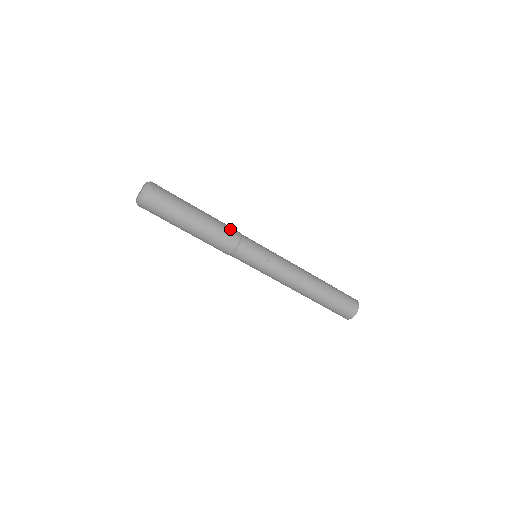
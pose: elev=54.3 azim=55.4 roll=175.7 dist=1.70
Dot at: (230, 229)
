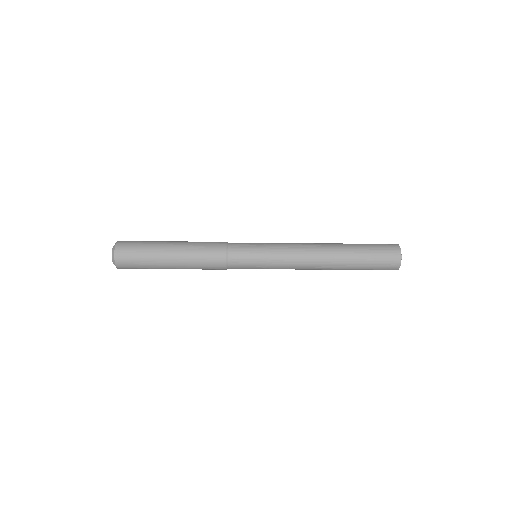
Dot at: (212, 250)
